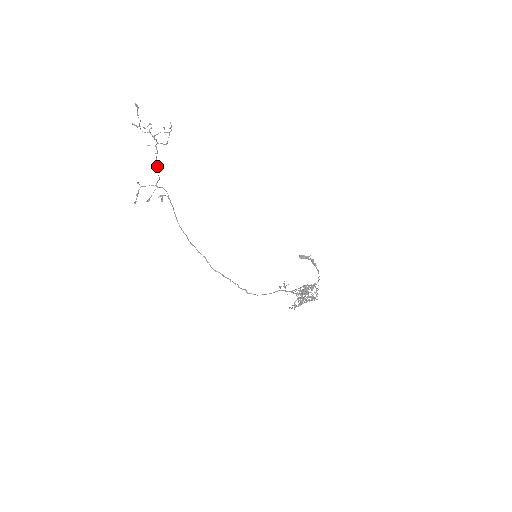
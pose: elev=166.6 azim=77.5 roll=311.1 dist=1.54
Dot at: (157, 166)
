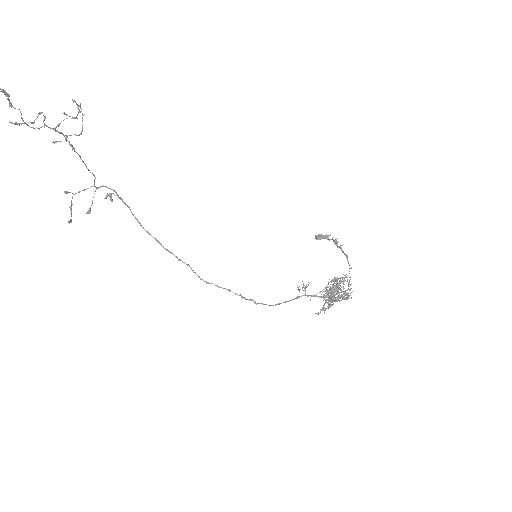
Dot at: (84, 163)
